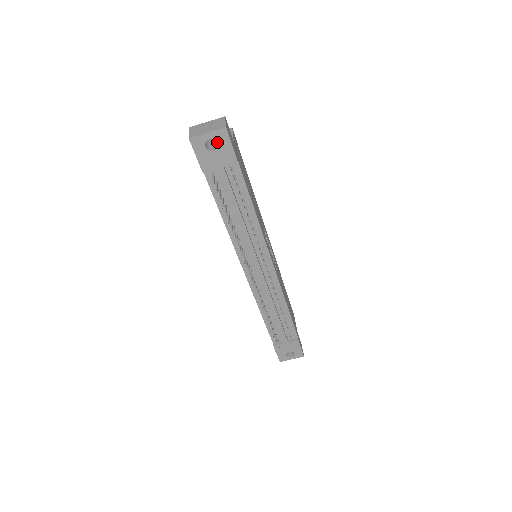
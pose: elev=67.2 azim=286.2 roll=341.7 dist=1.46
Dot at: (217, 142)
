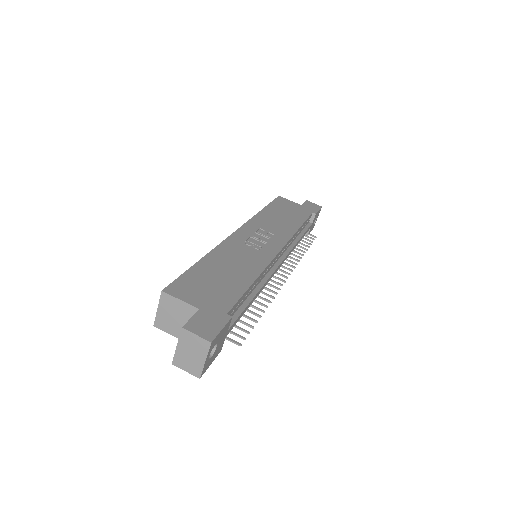
Dot at: occluded
